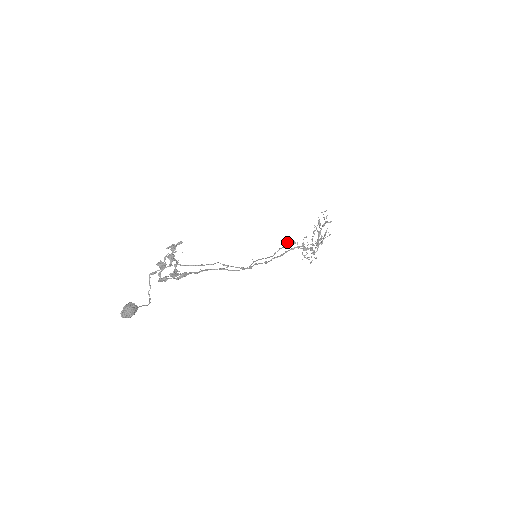
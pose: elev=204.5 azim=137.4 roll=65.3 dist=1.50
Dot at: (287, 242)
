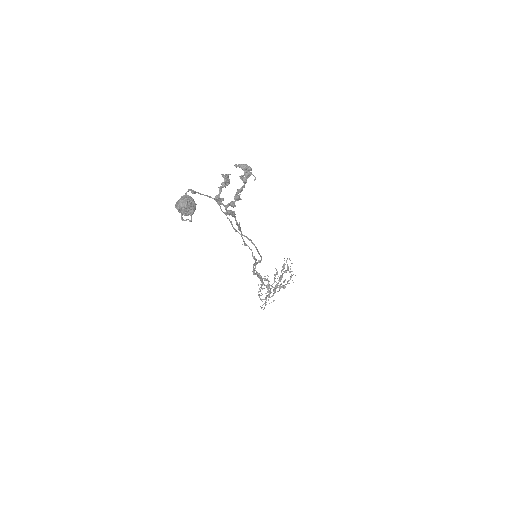
Dot at: (255, 270)
